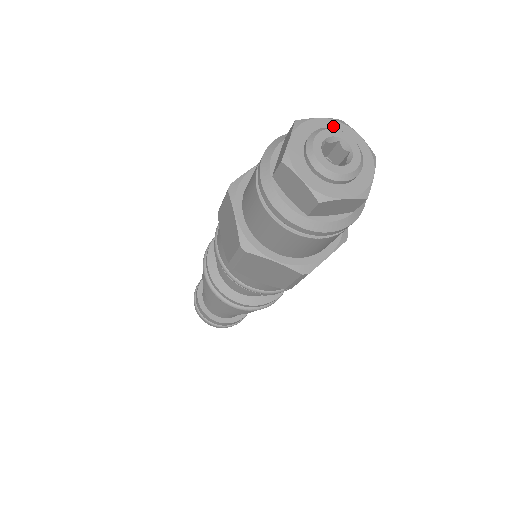
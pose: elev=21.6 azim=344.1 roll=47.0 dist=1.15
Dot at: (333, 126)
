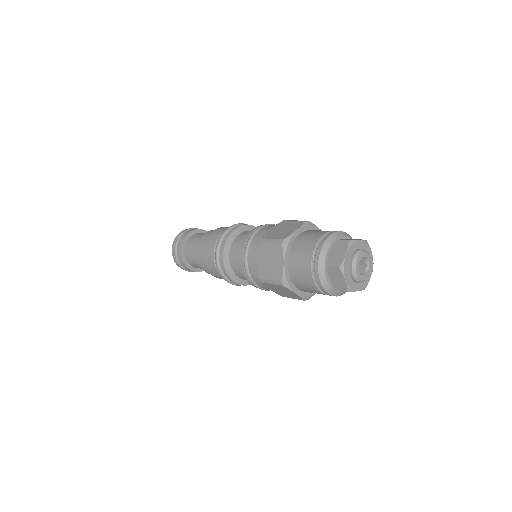
Dot at: (351, 251)
